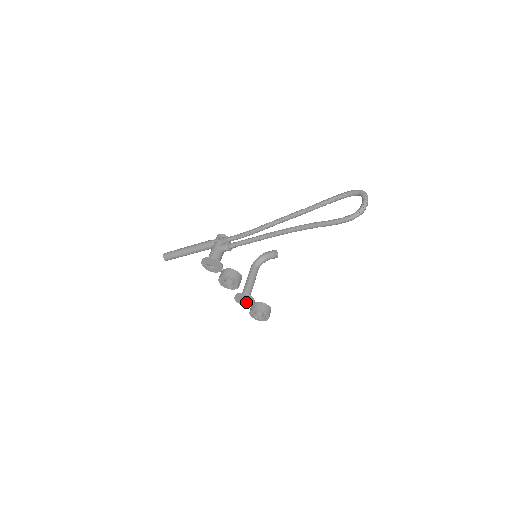
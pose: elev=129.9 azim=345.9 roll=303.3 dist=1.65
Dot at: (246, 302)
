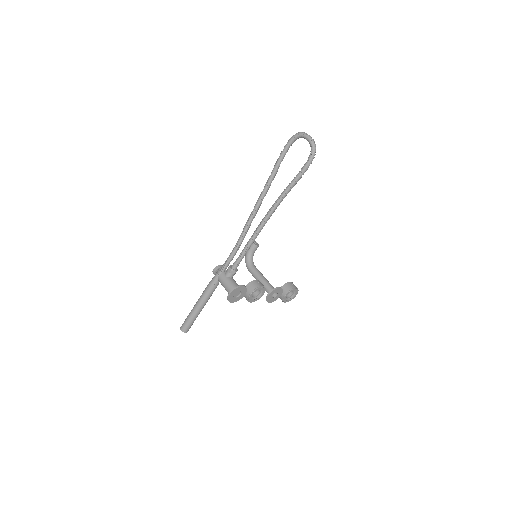
Dot at: (276, 296)
